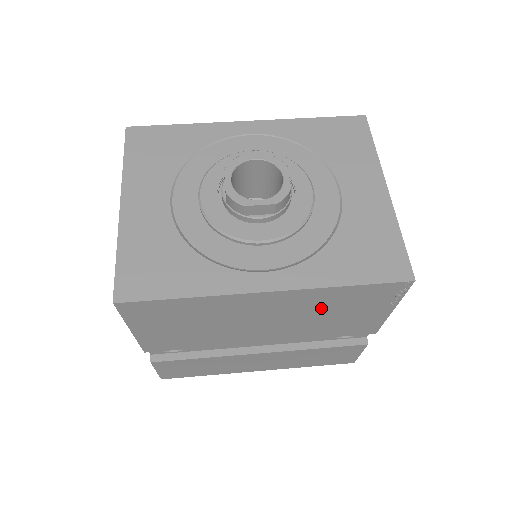
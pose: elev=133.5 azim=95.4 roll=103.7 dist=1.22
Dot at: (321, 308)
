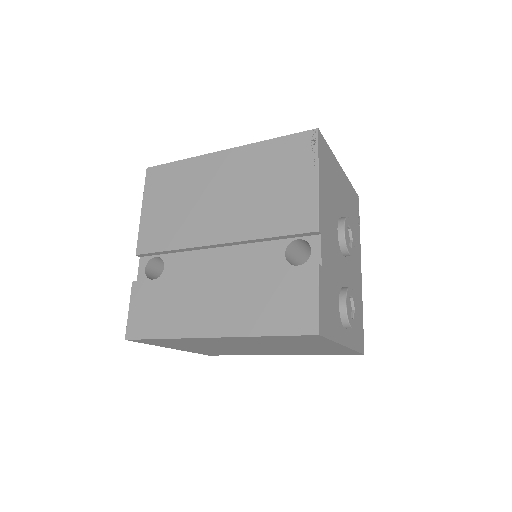
Dot at: (259, 174)
